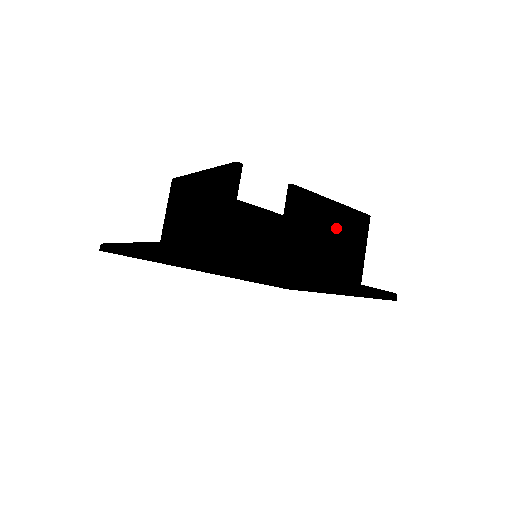
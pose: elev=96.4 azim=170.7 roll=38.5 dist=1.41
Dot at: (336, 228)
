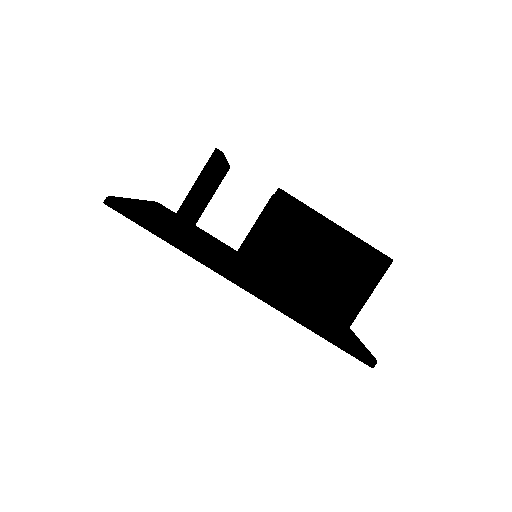
Dot at: (327, 254)
